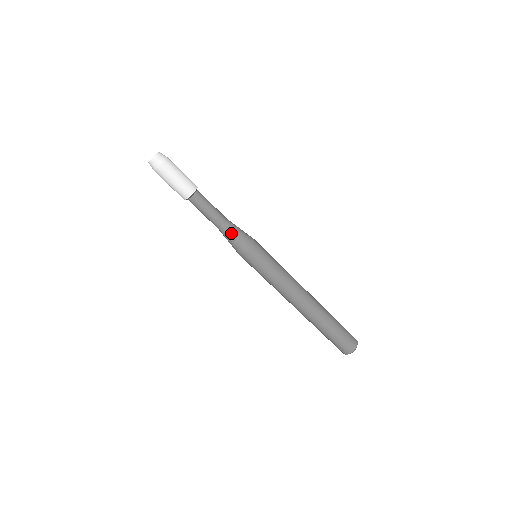
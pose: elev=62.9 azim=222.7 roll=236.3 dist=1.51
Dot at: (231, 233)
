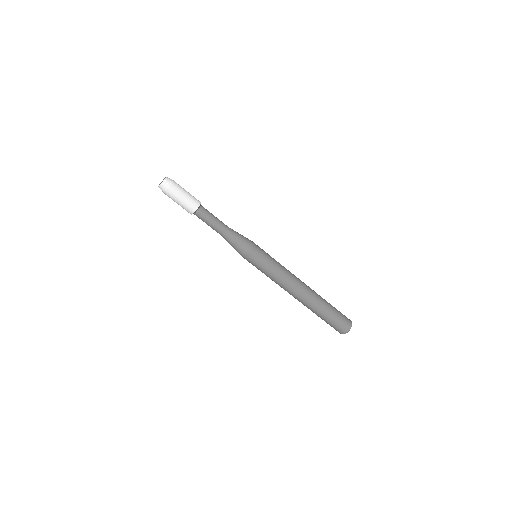
Dot at: (234, 237)
